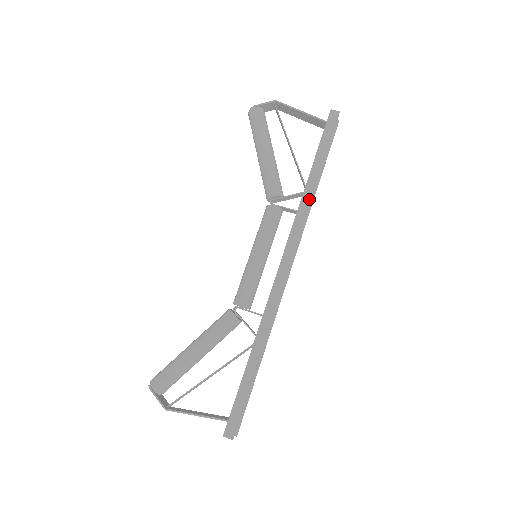
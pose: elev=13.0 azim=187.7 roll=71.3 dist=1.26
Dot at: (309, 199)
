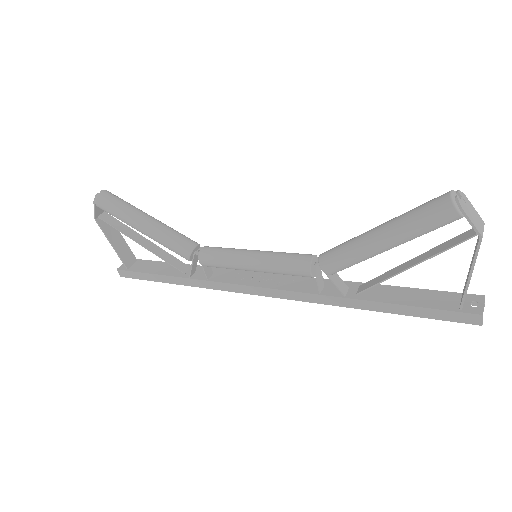
Dot at: (339, 304)
